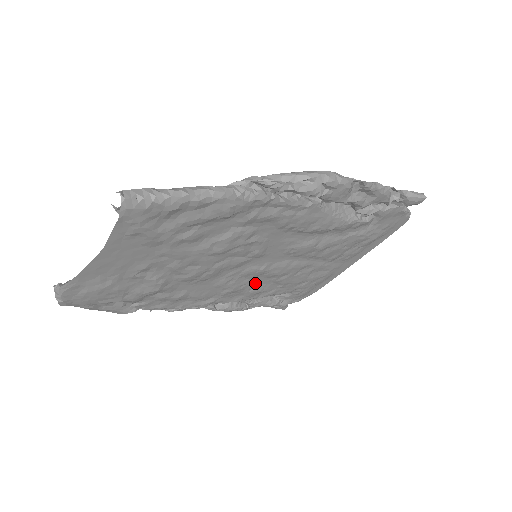
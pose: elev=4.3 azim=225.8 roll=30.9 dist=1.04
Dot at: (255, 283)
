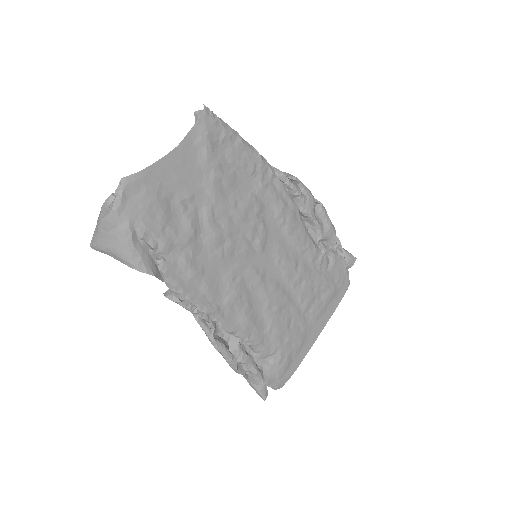
Dot at: (251, 303)
